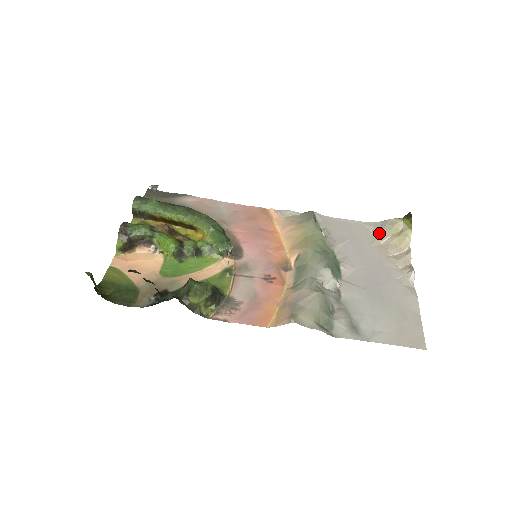
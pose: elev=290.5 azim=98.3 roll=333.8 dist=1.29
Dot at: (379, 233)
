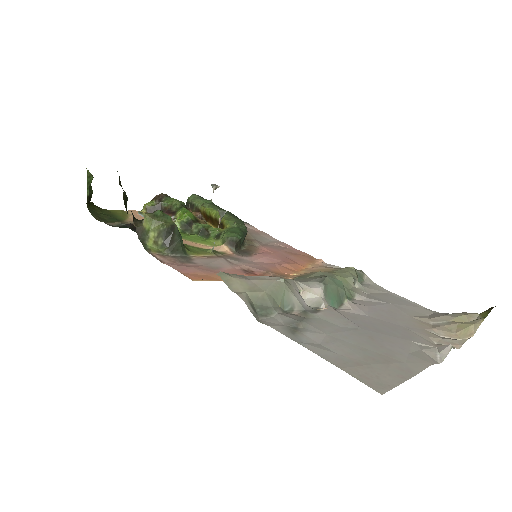
Dot at: (436, 316)
